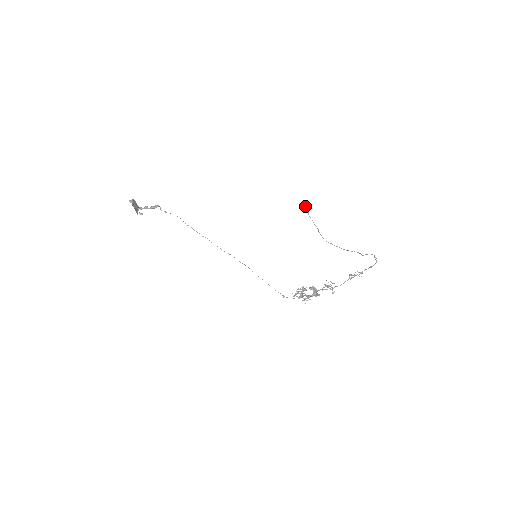
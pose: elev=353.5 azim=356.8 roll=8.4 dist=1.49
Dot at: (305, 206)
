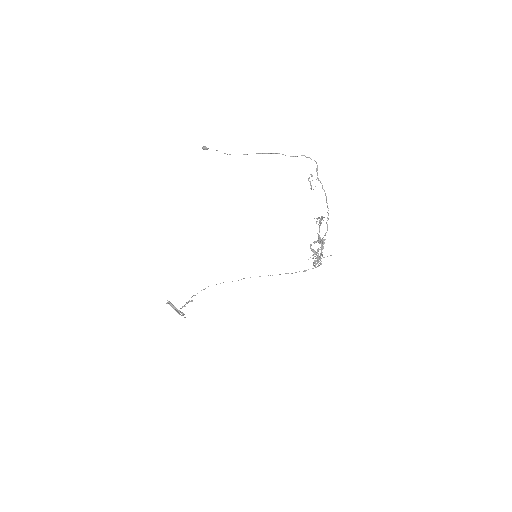
Dot at: (203, 147)
